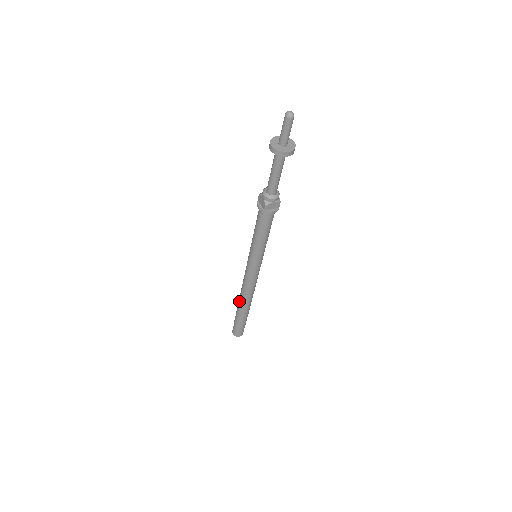
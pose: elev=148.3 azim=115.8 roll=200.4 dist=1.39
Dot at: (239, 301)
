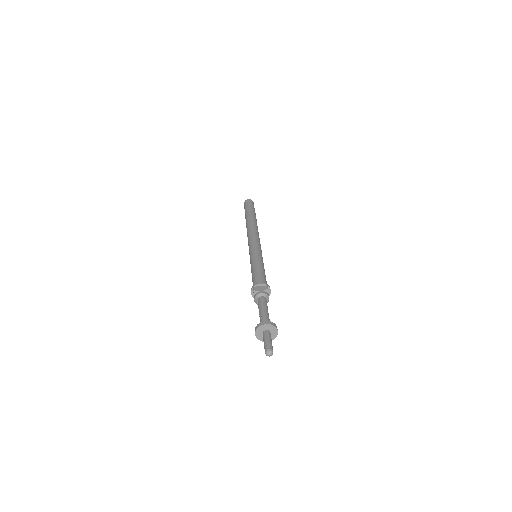
Dot at: (246, 226)
